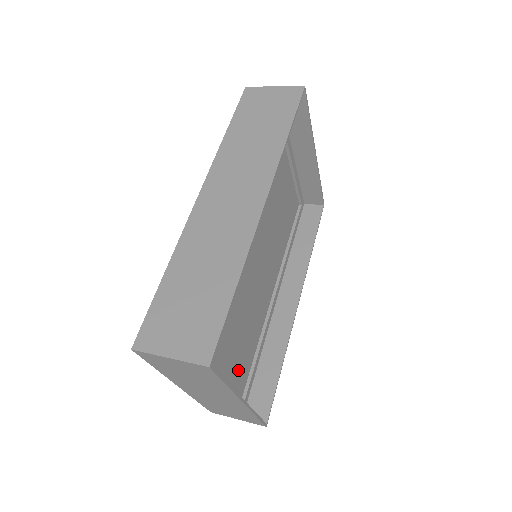
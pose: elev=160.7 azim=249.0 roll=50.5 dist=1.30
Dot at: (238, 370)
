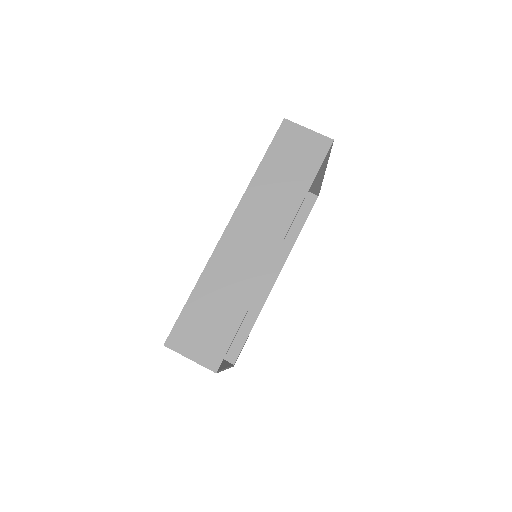
Dot at: occluded
